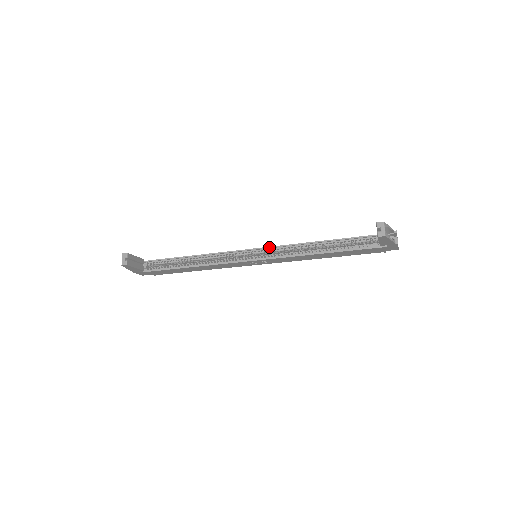
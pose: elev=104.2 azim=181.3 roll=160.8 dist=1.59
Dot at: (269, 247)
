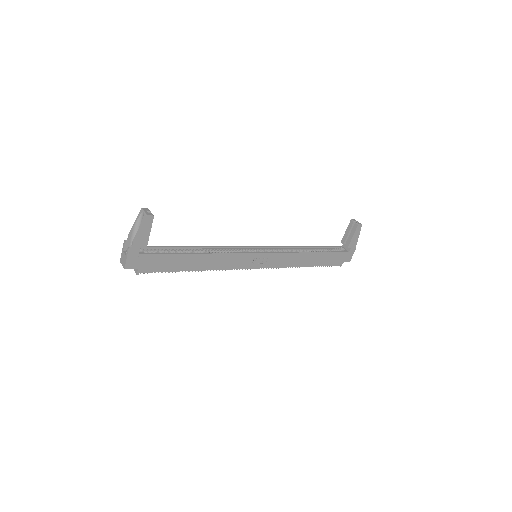
Dot at: (269, 246)
